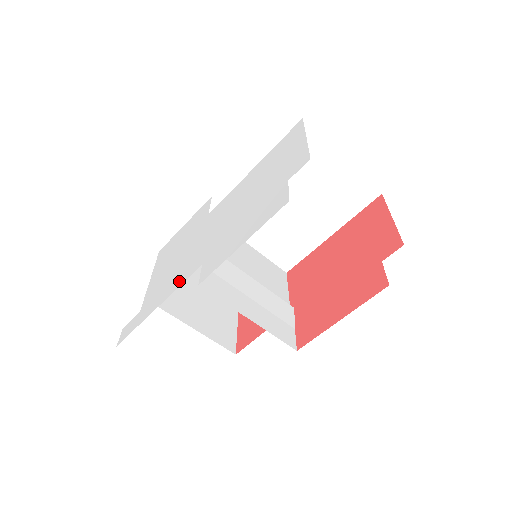
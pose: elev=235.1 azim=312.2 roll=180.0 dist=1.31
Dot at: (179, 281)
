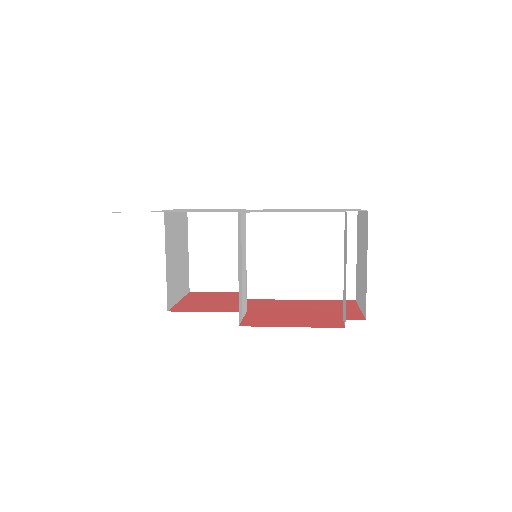
Dot at: occluded
